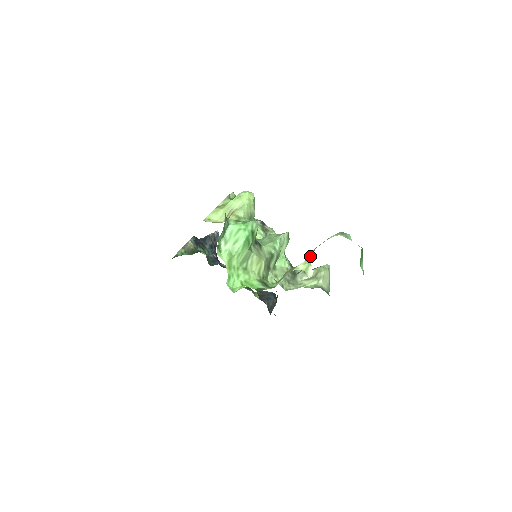
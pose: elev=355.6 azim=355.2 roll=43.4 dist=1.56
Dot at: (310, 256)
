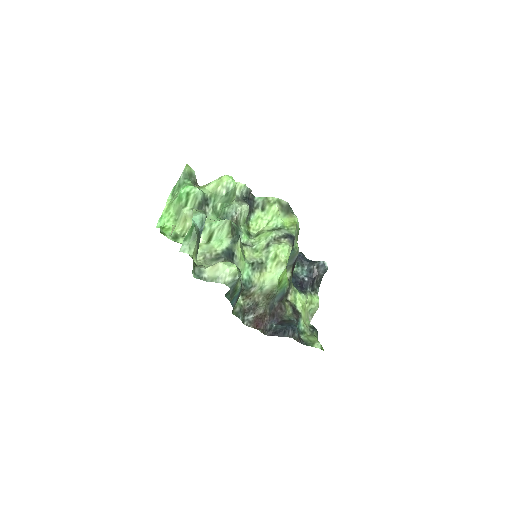
Dot at: occluded
